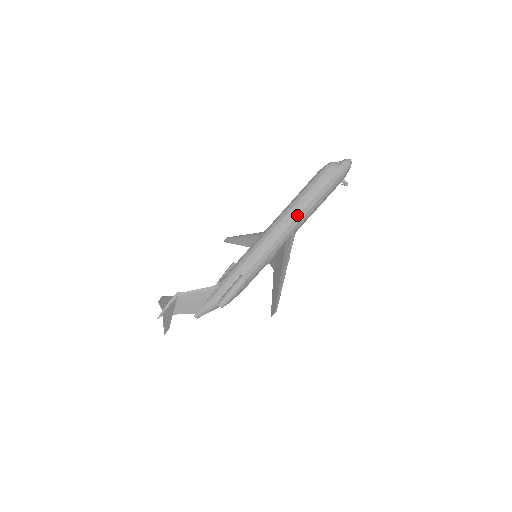
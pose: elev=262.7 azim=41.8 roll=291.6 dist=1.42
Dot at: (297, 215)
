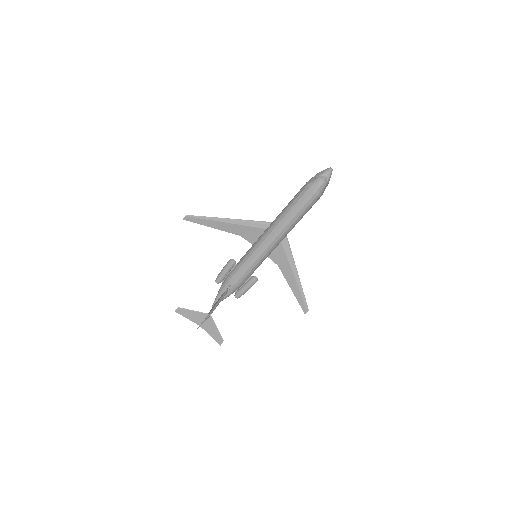
Dot at: occluded
